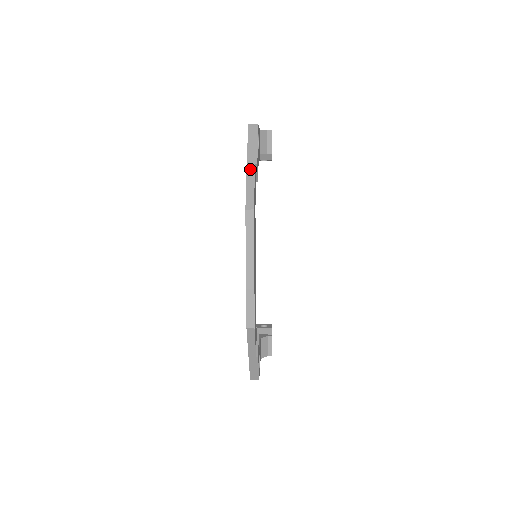
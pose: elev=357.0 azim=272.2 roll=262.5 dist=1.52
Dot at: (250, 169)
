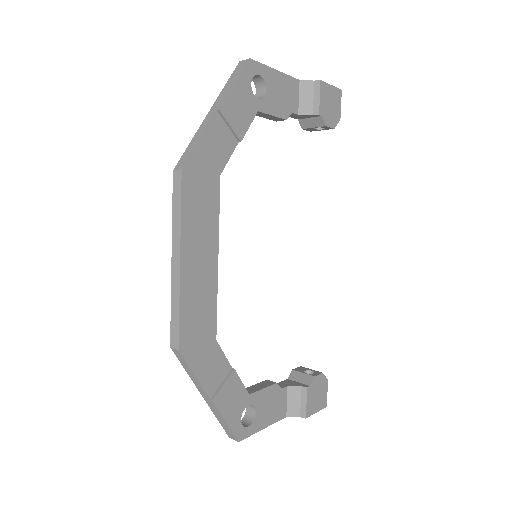
Dot at: (208, 117)
